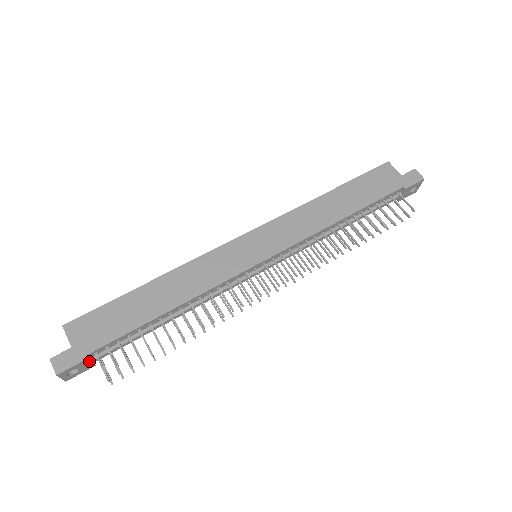
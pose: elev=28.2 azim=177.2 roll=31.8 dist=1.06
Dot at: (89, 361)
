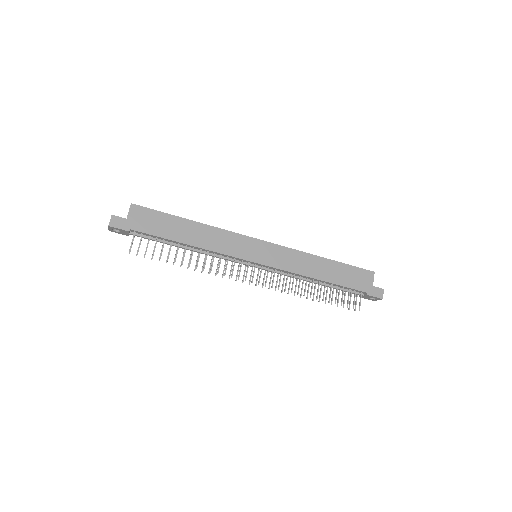
Dot at: (129, 233)
